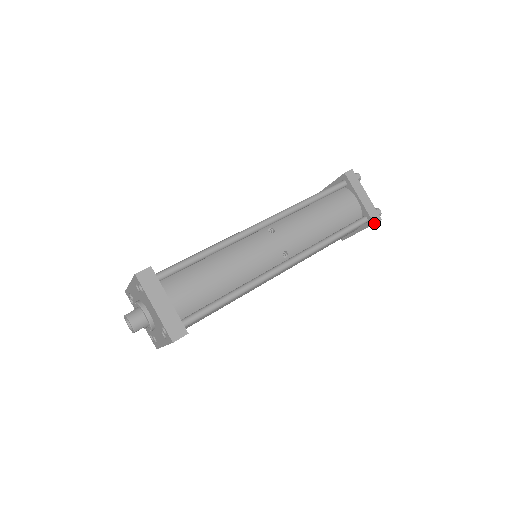
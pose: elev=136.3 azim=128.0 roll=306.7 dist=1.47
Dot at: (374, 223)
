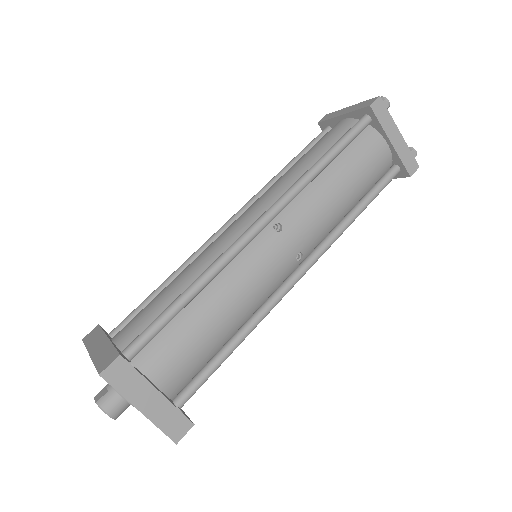
Dot at: (410, 175)
